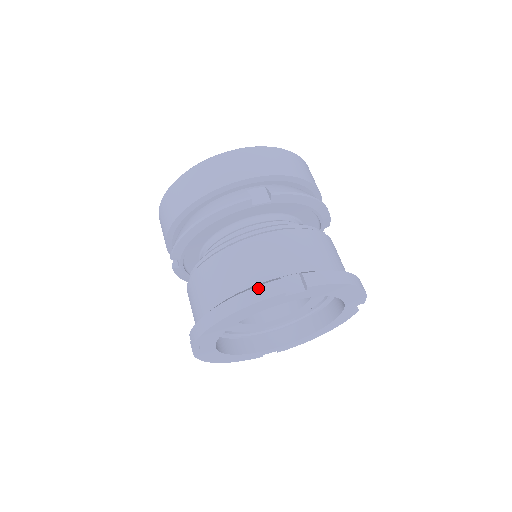
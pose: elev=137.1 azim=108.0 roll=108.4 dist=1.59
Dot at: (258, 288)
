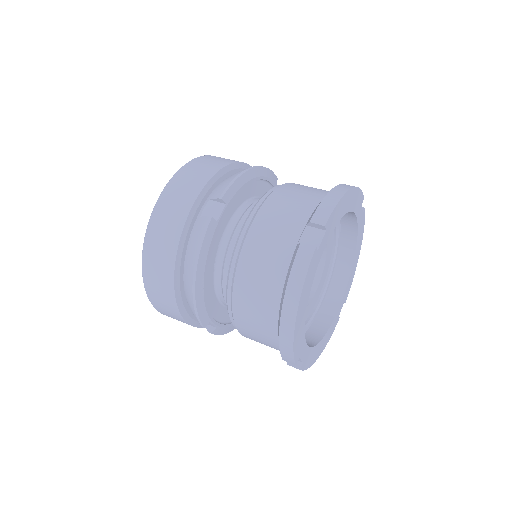
Dot at: (294, 267)
